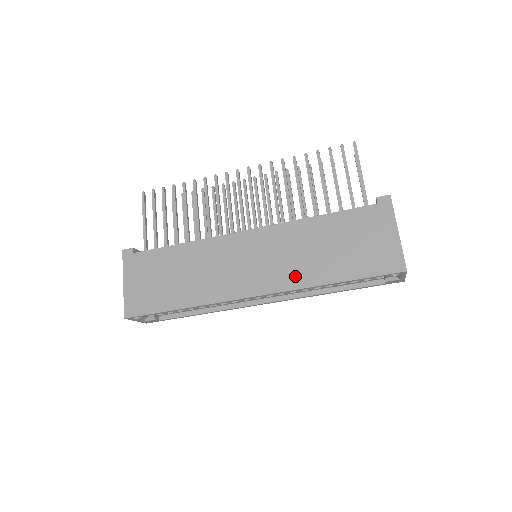
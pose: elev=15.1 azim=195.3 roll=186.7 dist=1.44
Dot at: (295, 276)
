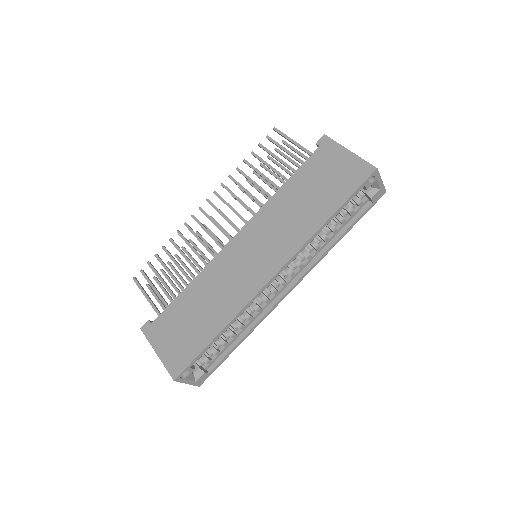
Dot at: (295, 237)
